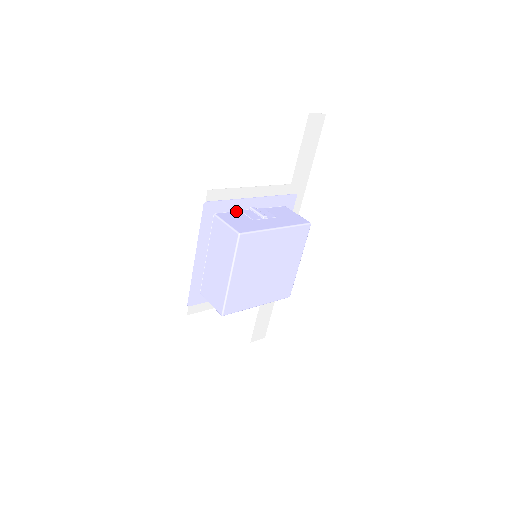
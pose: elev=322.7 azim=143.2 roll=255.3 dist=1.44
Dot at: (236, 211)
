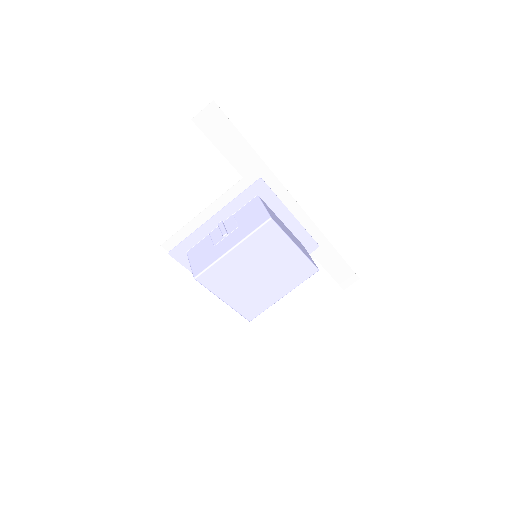
Dot at: (205, 237)
